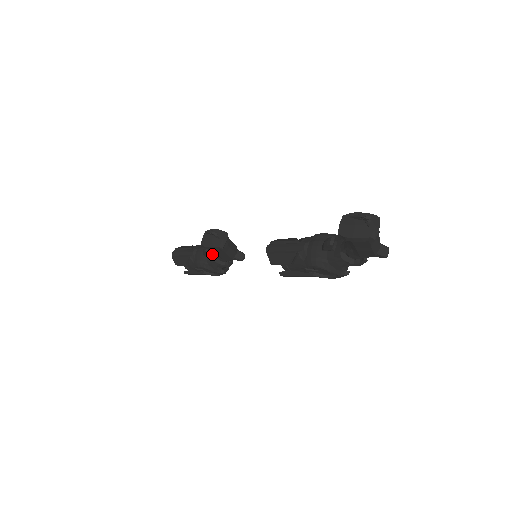
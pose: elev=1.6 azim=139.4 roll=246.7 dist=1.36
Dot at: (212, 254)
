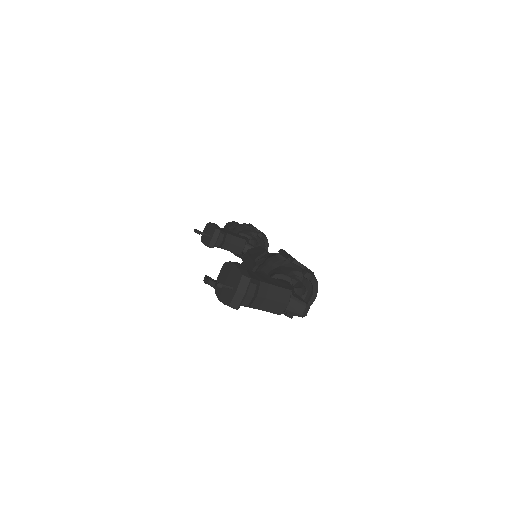
Dot at: occluded
